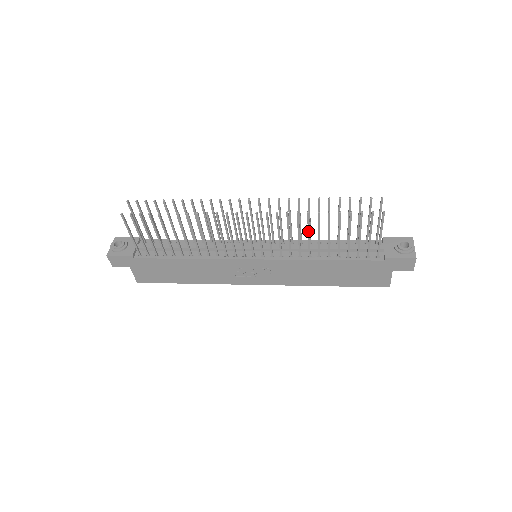
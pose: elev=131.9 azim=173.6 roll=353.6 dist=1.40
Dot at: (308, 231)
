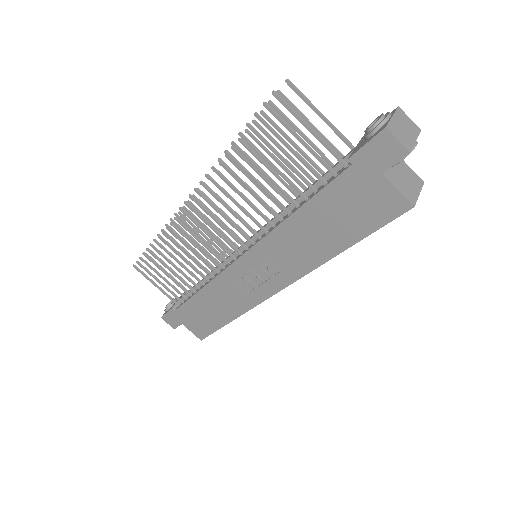
Dot at: (243, 185)
